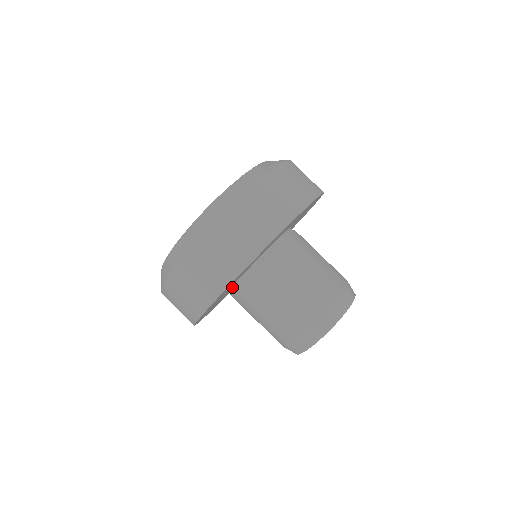
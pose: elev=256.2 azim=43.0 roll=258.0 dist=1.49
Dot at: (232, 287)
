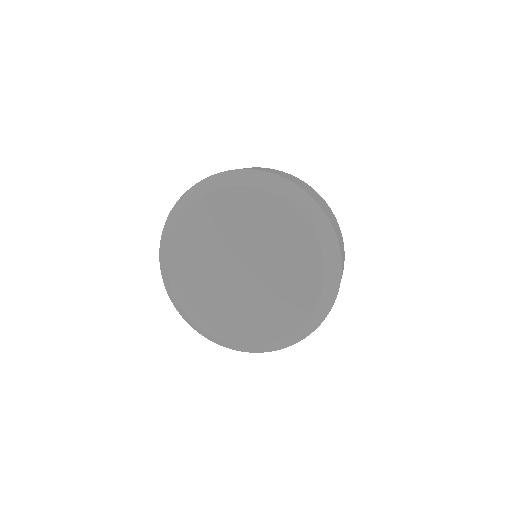
Dot at: occluded
